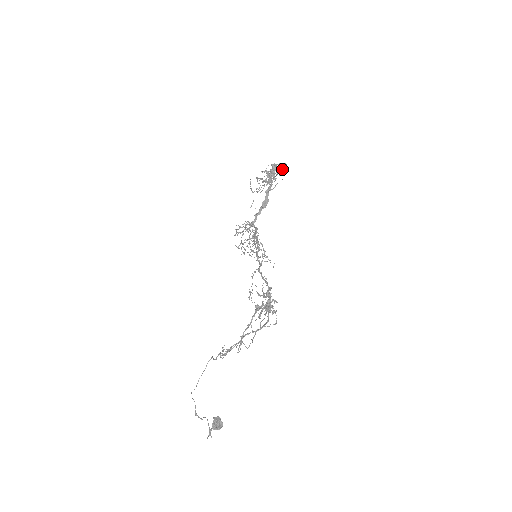
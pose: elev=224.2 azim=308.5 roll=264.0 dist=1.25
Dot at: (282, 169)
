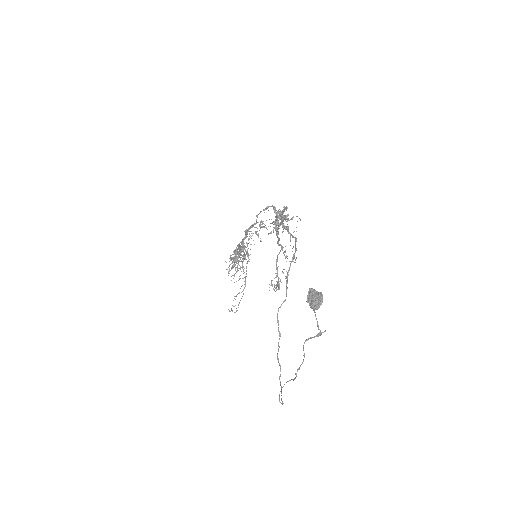
Dot at: occluded
